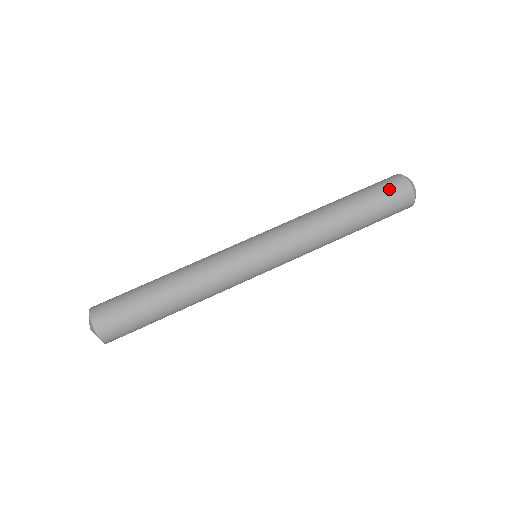
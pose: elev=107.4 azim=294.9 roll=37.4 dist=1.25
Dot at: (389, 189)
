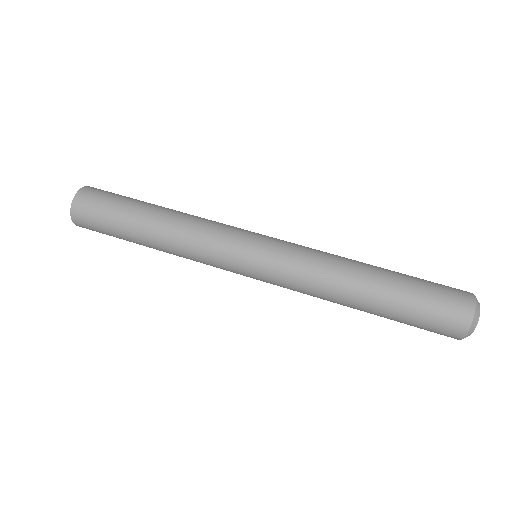
Dot at: (444, 296)
